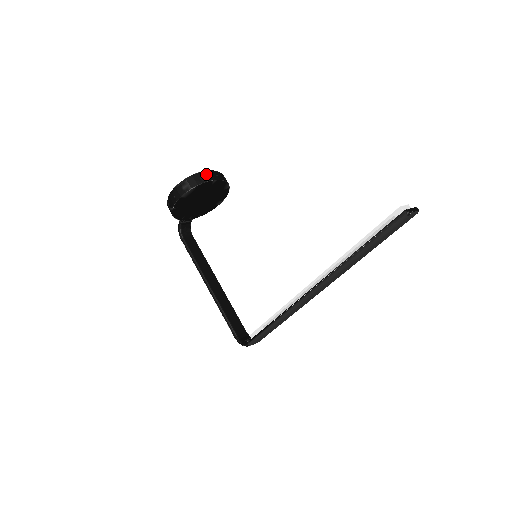
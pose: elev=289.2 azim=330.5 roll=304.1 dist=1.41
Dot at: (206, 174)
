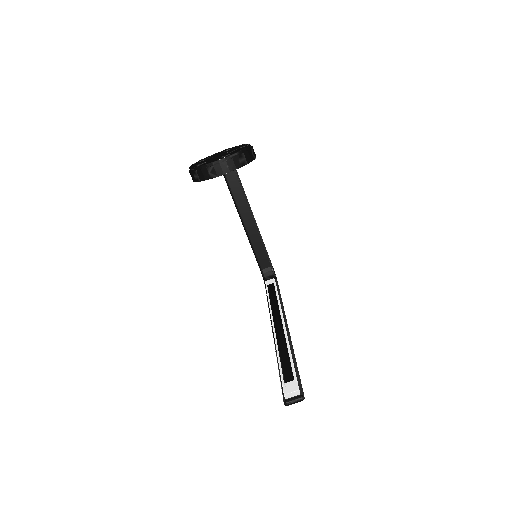
Dot at: (214, 168)
